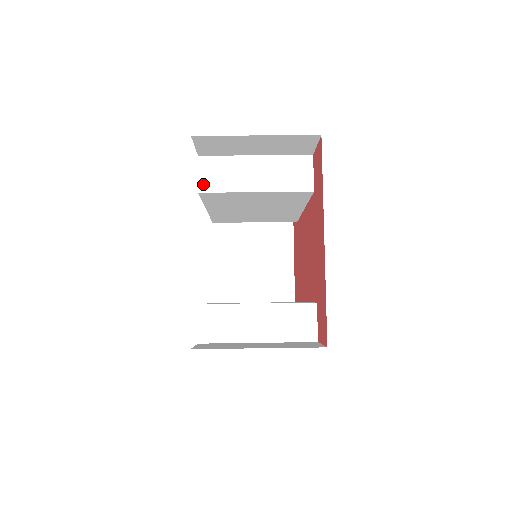
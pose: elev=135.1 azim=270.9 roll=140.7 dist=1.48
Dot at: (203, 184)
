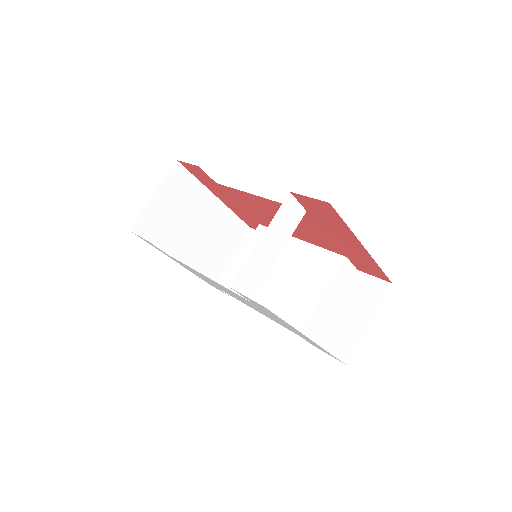
Dot at: (248, 295)
